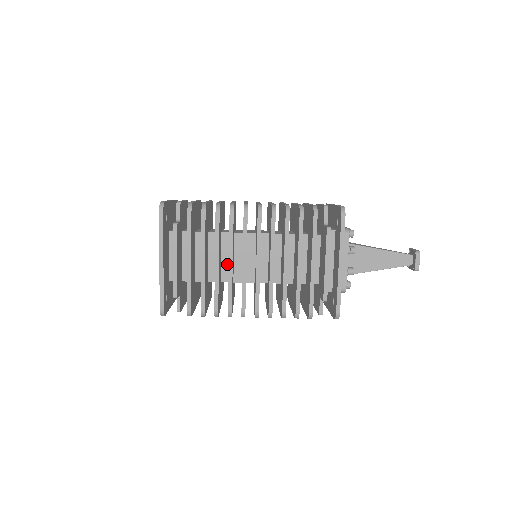
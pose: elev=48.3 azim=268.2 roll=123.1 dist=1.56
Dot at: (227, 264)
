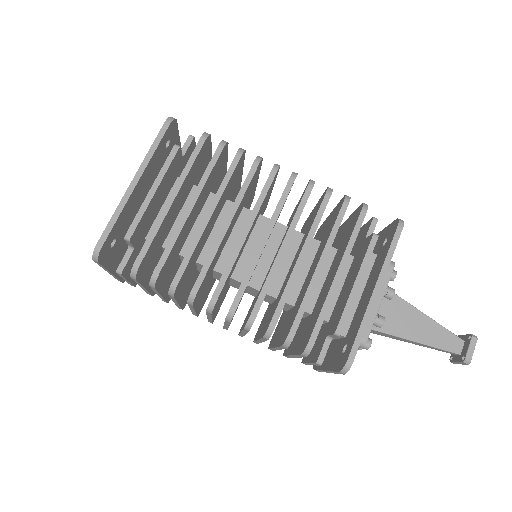
Dot at: occluded
